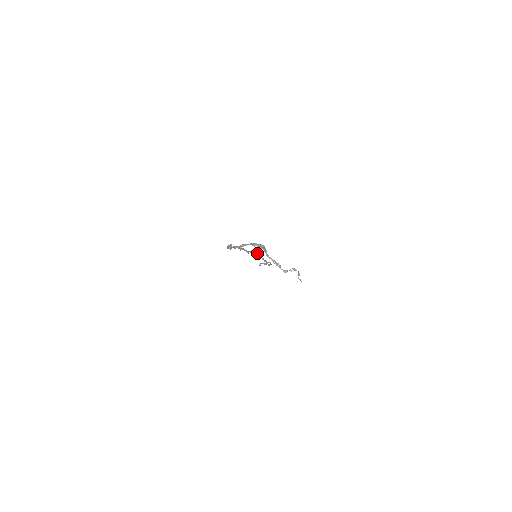
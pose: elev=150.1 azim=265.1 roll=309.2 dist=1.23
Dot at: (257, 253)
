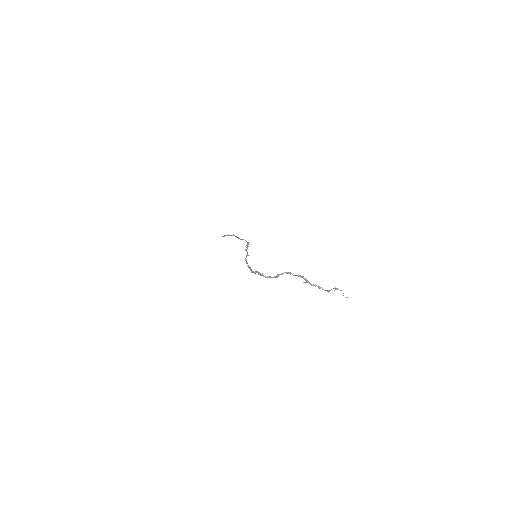
Dot at: occluded
